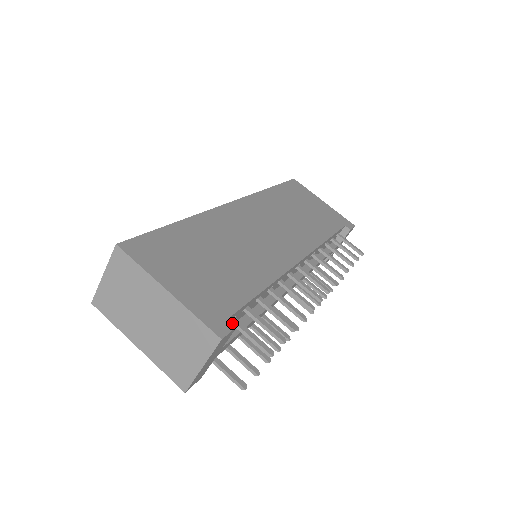
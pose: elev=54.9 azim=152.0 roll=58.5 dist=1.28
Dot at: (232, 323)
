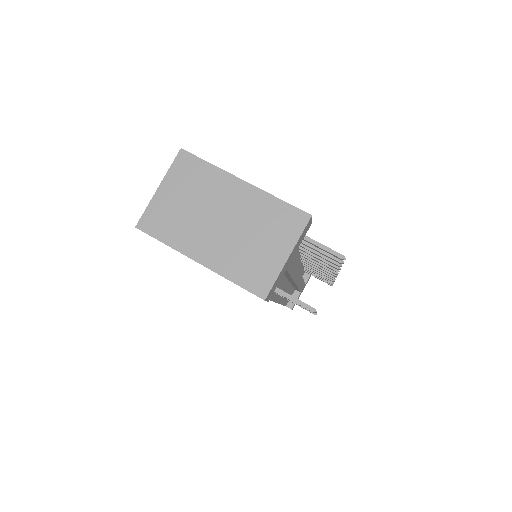
Dot at: occluded
